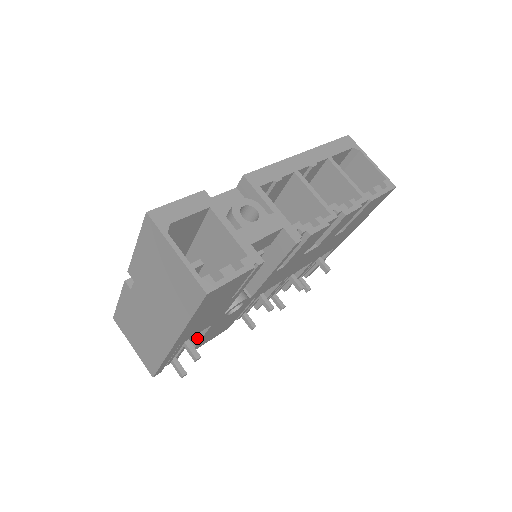
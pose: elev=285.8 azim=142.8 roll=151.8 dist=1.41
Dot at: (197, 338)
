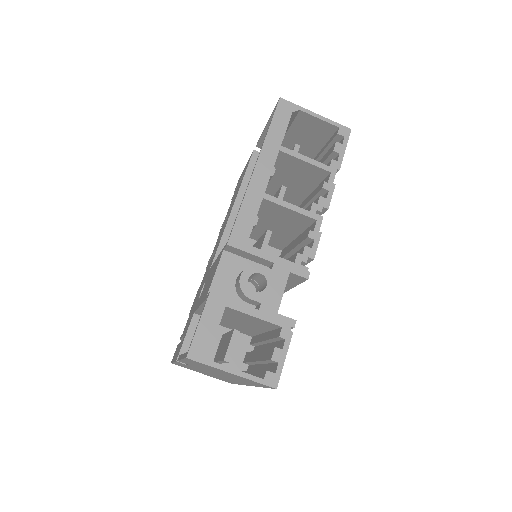
Dot at: occluded
